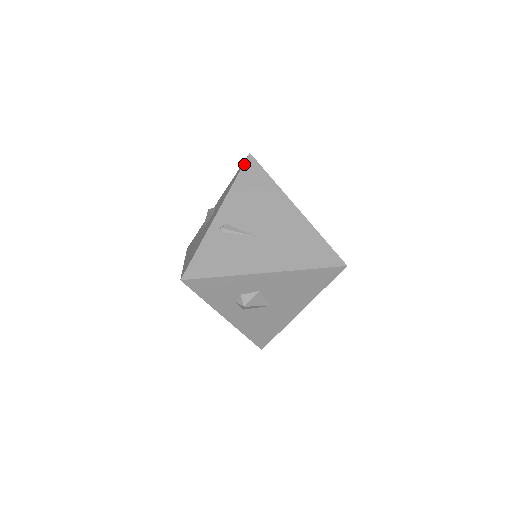
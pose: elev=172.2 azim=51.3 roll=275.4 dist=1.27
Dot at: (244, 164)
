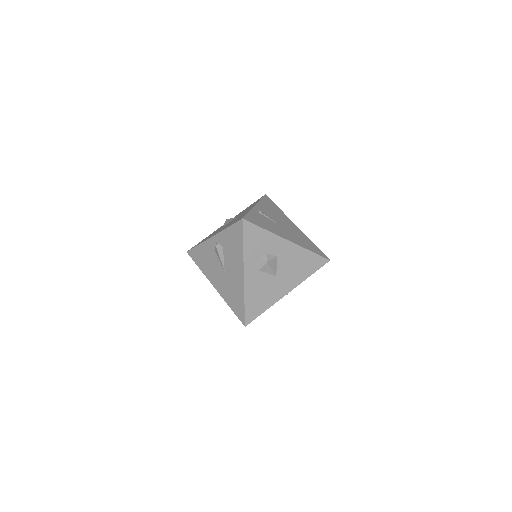
Dot at: (264, 196)
